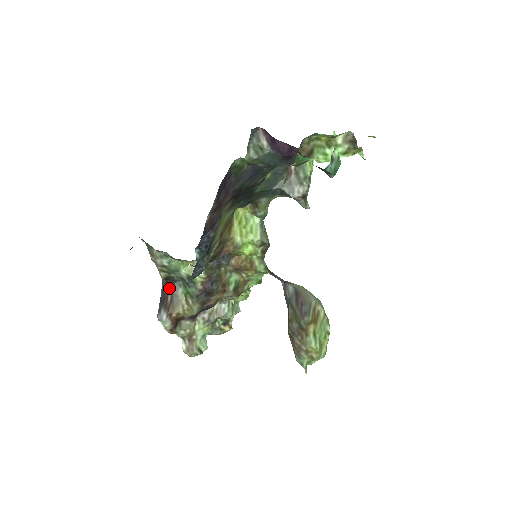
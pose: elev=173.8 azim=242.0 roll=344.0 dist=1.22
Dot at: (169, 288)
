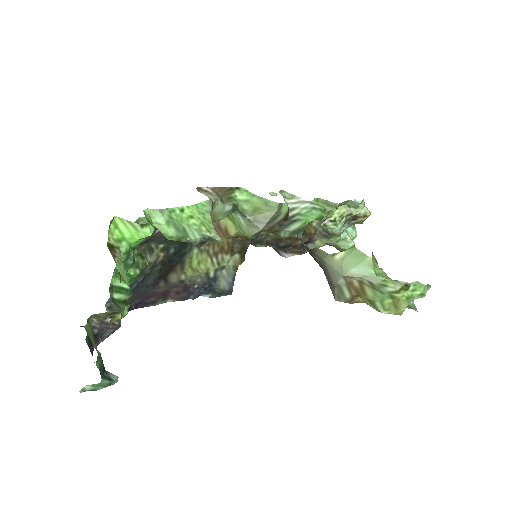
Dot at: occluded
